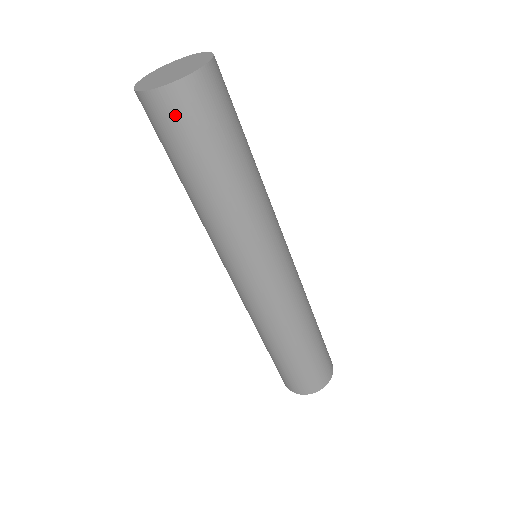
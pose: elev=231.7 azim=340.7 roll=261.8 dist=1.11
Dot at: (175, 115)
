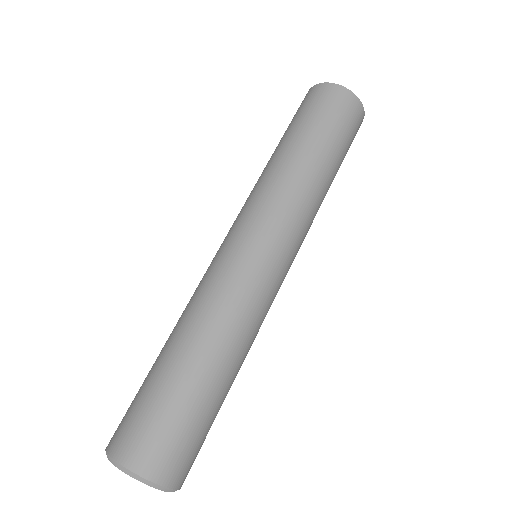
Dot at: (320, 98)
